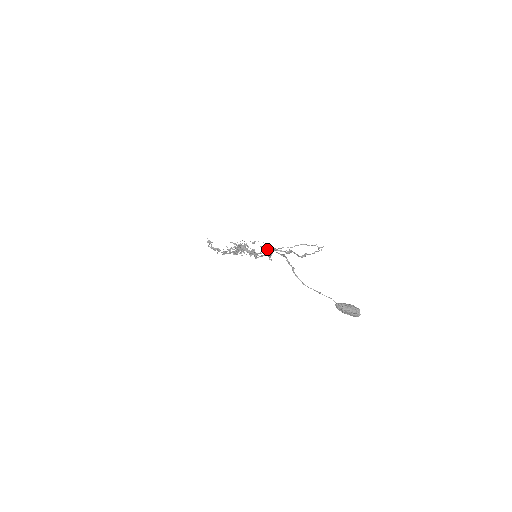
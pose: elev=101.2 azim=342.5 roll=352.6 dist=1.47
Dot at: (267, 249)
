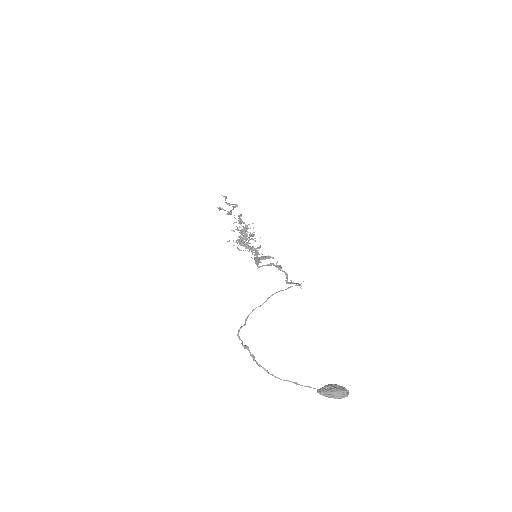
Dot at: (260, 257)
